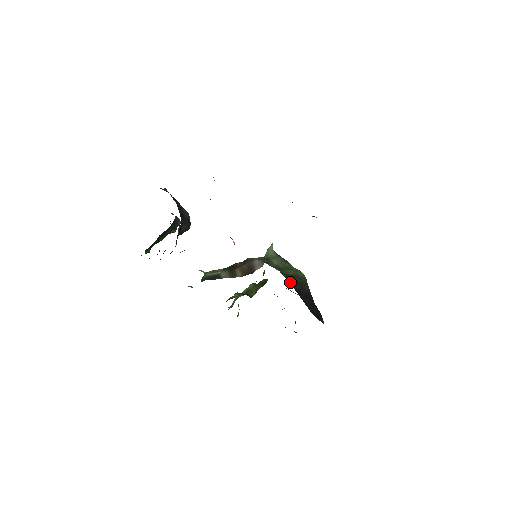
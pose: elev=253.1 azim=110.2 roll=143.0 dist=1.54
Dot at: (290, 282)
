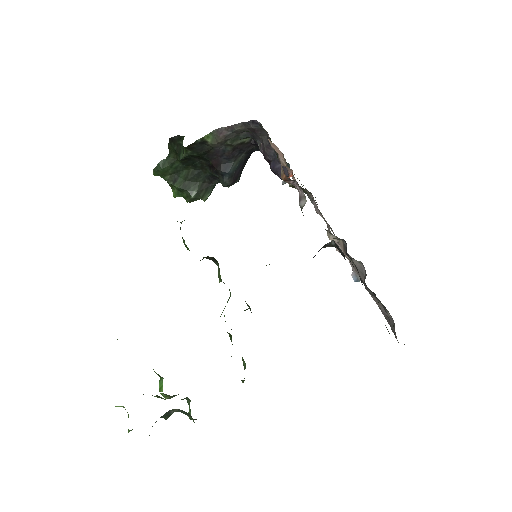
Dot at: occluded
